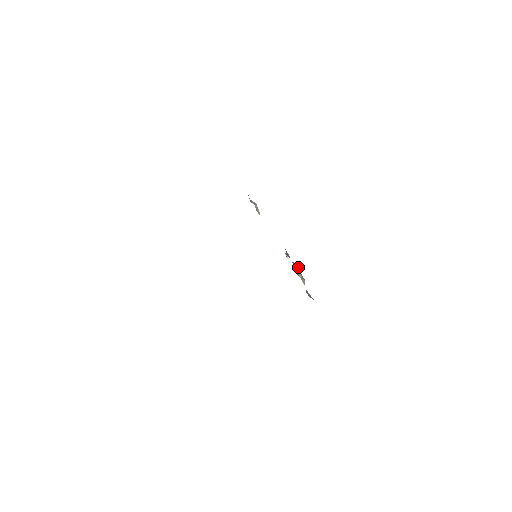
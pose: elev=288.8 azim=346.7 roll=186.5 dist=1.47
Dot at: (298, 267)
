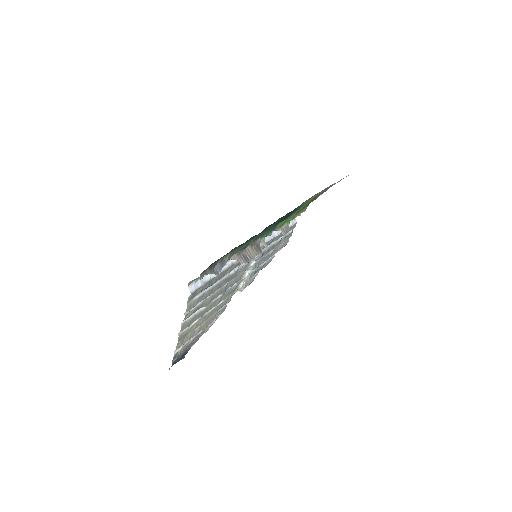
Dot at: (255, 243)
